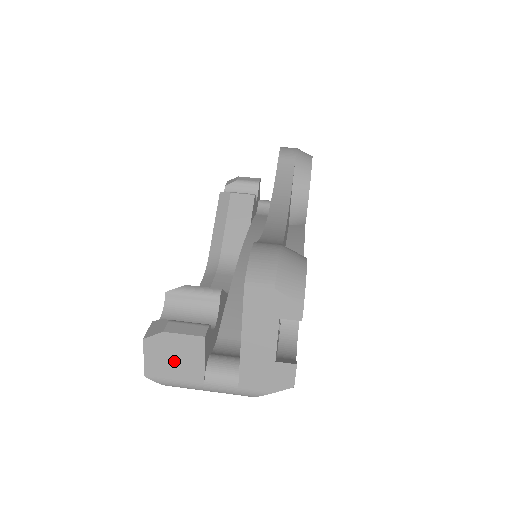
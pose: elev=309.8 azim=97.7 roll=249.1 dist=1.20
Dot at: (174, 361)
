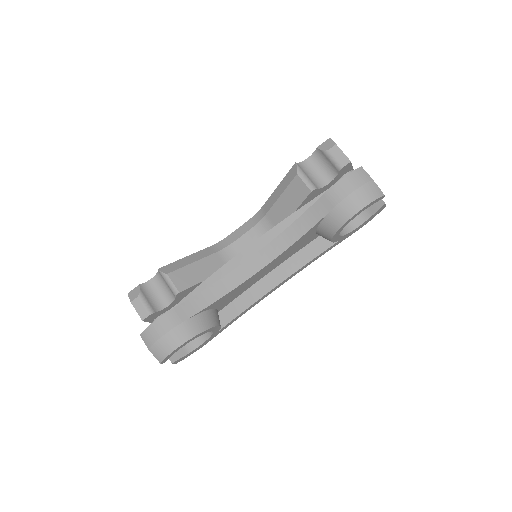
Dot at: occluded
